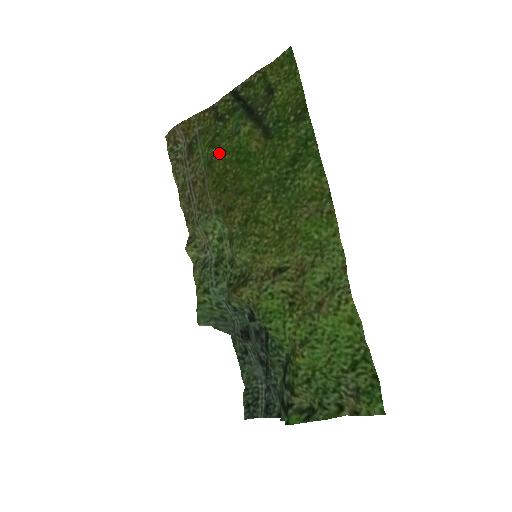
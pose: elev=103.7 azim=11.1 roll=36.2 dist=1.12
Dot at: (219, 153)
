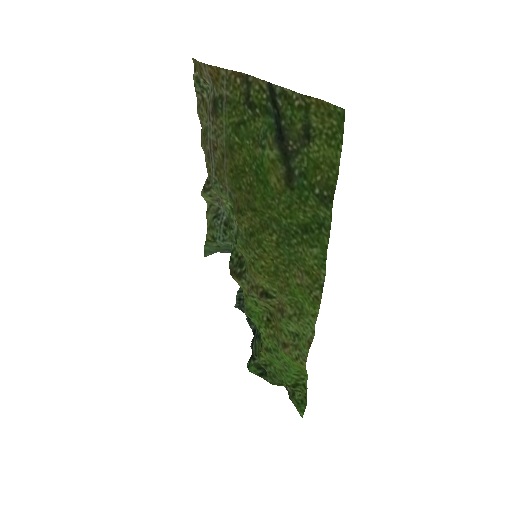
Dot at: (241, 147)
